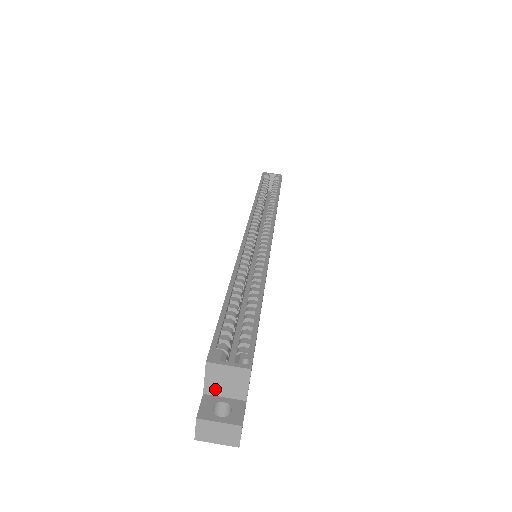
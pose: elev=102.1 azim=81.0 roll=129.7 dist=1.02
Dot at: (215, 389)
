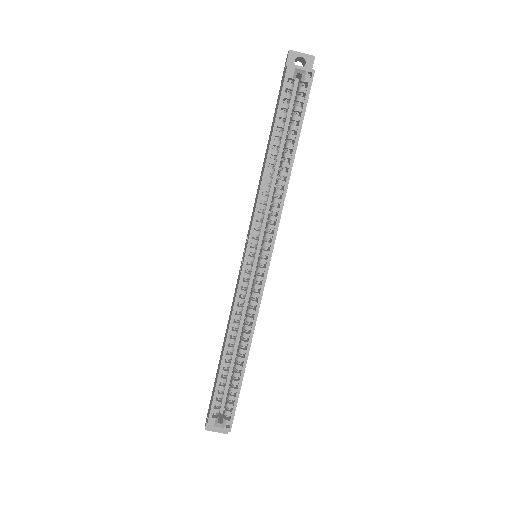
Dot at: occluded
